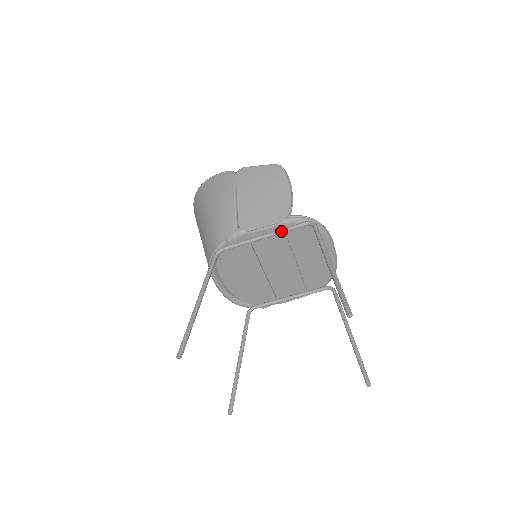
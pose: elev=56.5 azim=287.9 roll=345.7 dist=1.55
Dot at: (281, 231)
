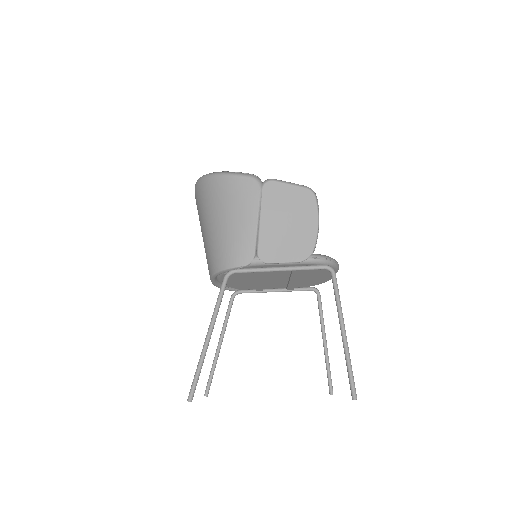
Dot at: (299, 269)
